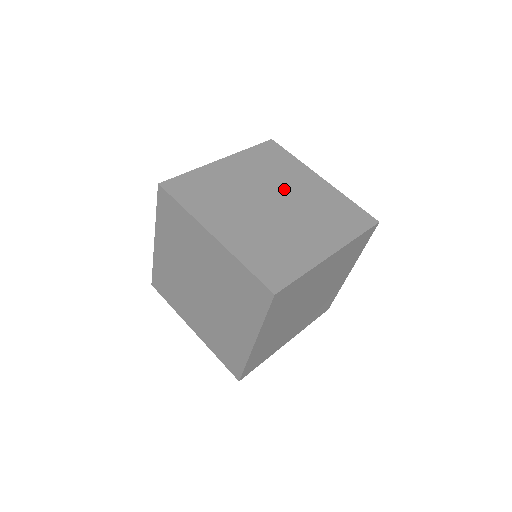
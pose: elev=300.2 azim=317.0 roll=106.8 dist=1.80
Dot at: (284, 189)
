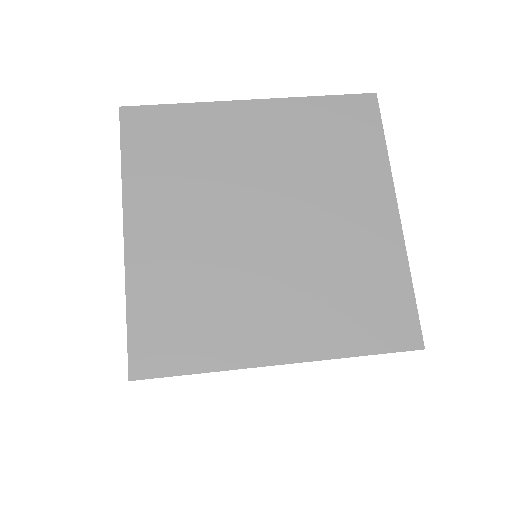
Dot at: (244, 181)
